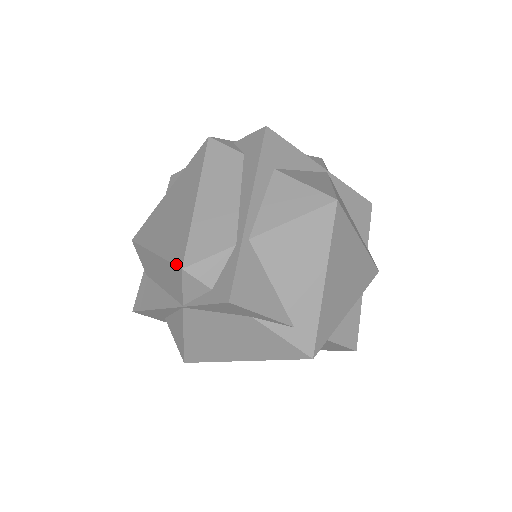
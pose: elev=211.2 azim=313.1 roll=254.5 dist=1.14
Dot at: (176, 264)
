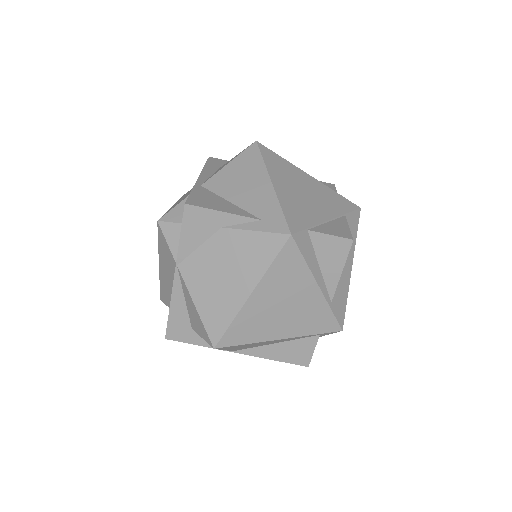
Dot at: occluded
